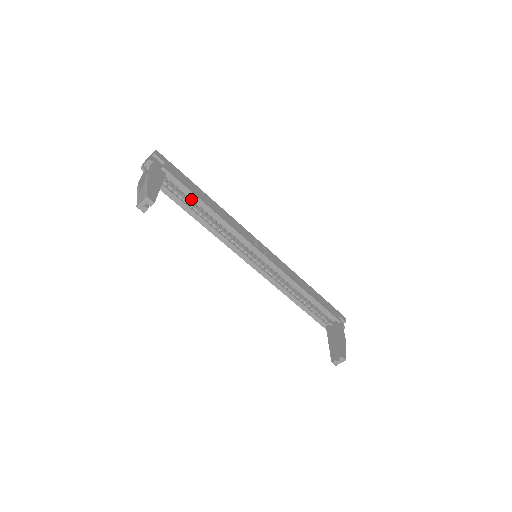
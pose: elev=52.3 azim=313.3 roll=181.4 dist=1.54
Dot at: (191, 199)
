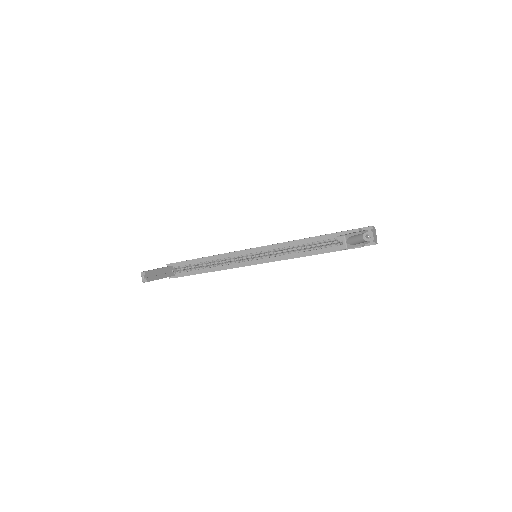
Dot at: (194, 265)
